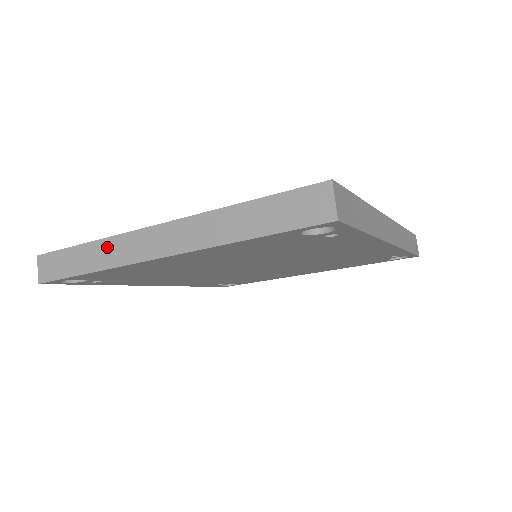
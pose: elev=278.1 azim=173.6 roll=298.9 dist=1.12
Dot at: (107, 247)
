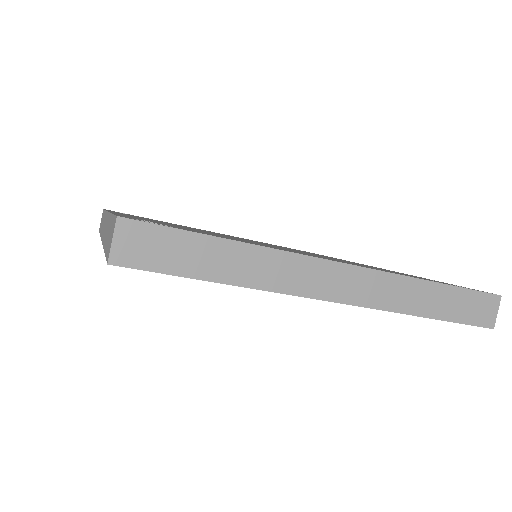
Dot at: (267, 261)
